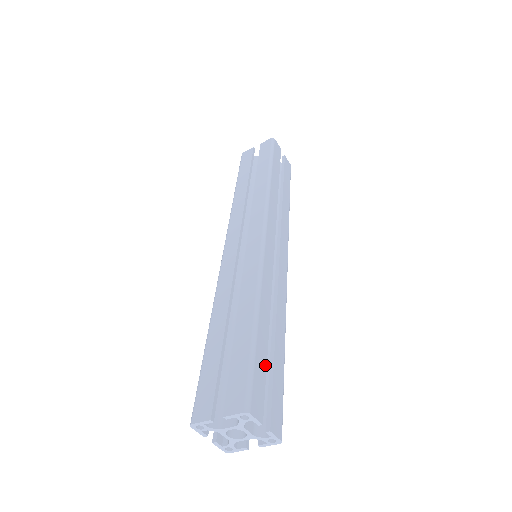
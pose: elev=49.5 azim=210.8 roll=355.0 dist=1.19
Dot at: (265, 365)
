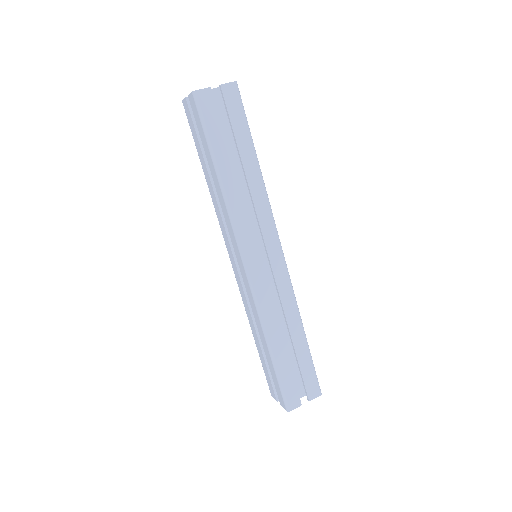
Dot at: occluded
